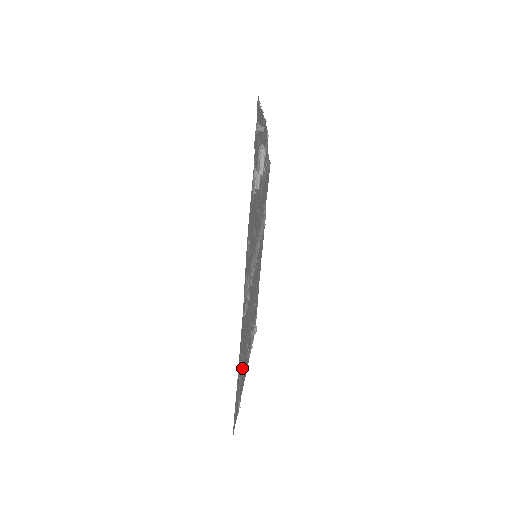
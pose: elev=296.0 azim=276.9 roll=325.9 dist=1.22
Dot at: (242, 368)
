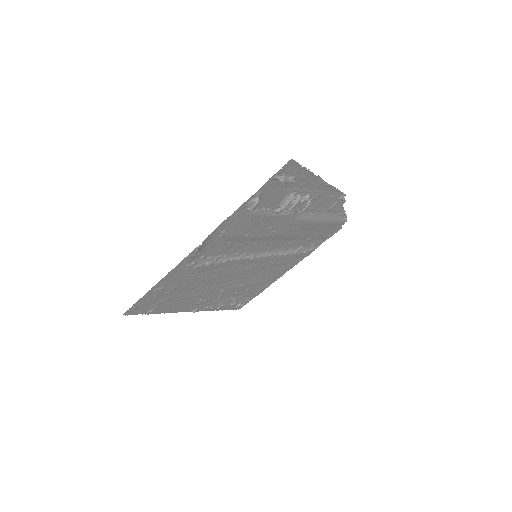
Dot at: (173, 297)
